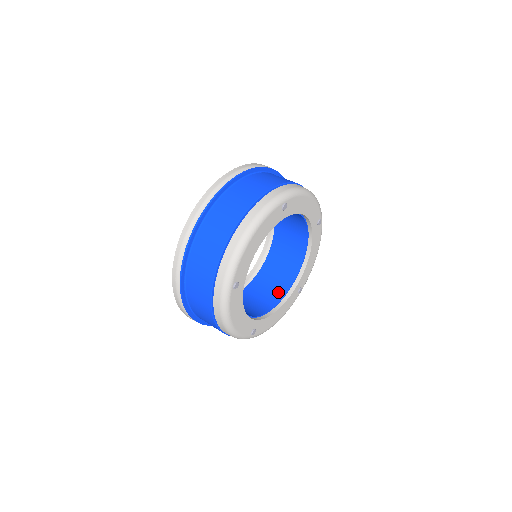
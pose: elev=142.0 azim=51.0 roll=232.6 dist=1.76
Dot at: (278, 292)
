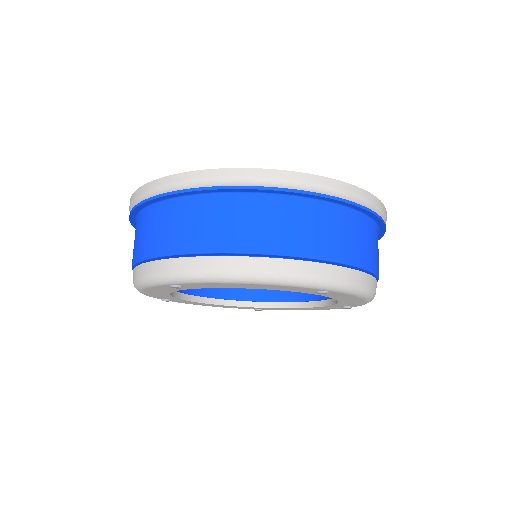
Dot at: occluded
